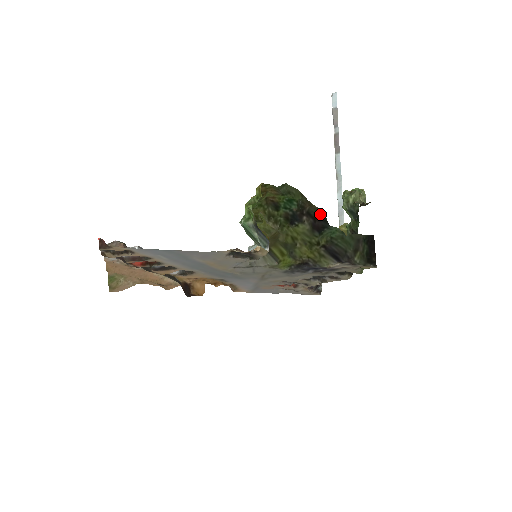
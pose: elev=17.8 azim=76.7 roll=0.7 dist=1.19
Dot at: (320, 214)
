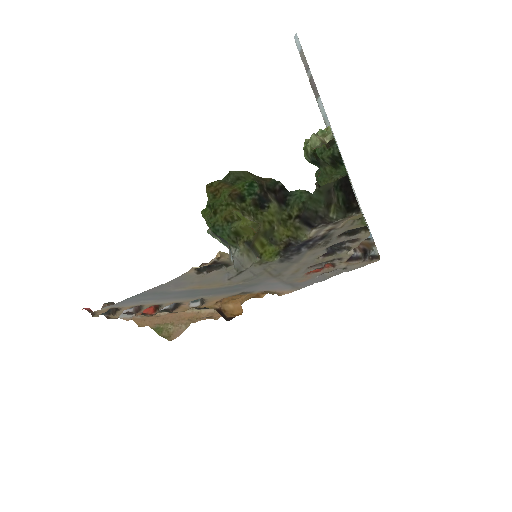
Dot at: (277, 184)
